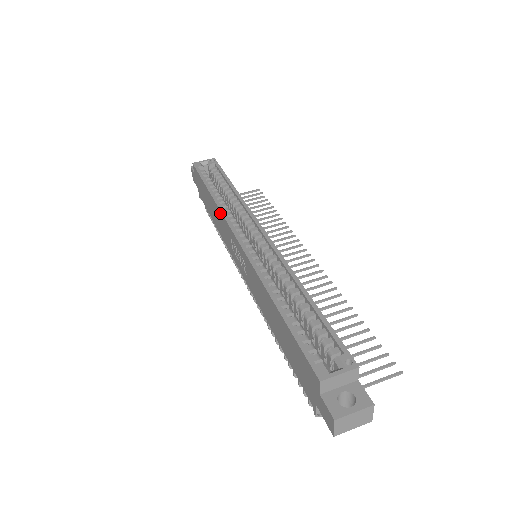
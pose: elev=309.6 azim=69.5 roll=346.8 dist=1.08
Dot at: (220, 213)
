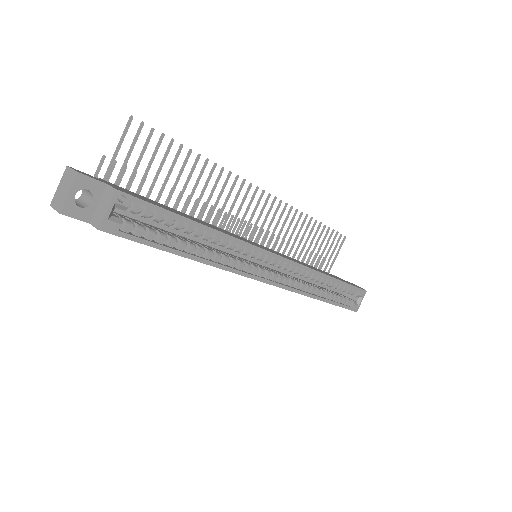
Dot at: (226, 270)
